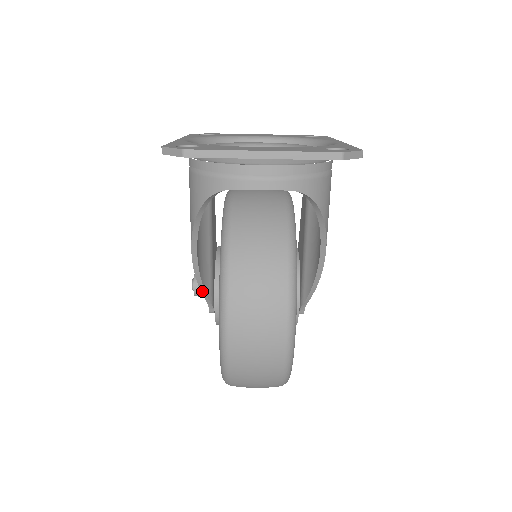
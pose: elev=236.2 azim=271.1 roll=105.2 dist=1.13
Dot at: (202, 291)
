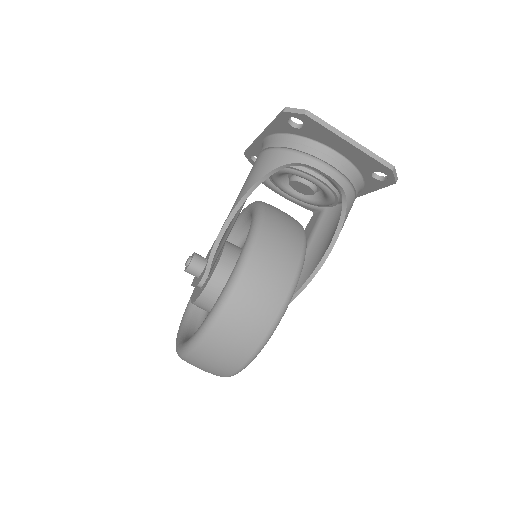
Dot at: (211, 255)
